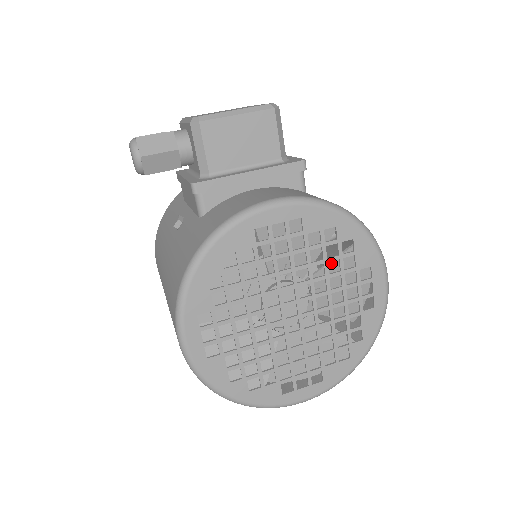
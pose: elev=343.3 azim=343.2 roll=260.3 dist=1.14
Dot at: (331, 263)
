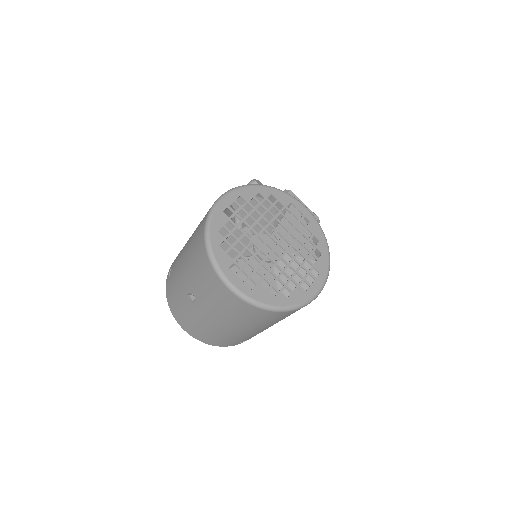
Dot at: (302, 258)
